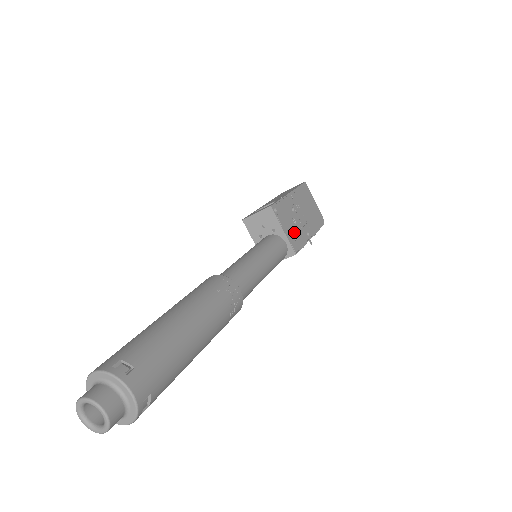
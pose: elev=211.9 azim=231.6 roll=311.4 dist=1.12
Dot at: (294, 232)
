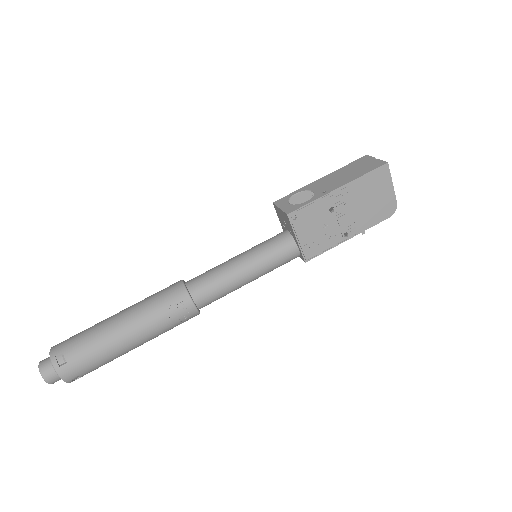
Dot at: (317, 237)
